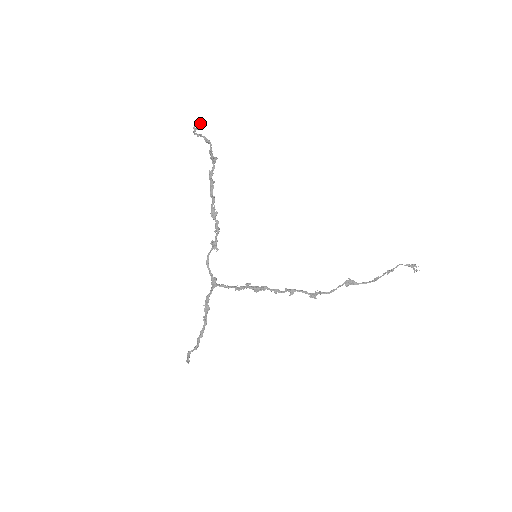
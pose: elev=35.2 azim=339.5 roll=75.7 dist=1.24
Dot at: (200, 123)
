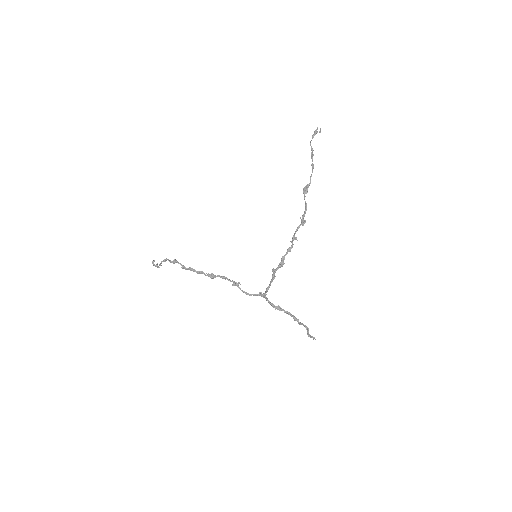
Dot at: (154, 261)
